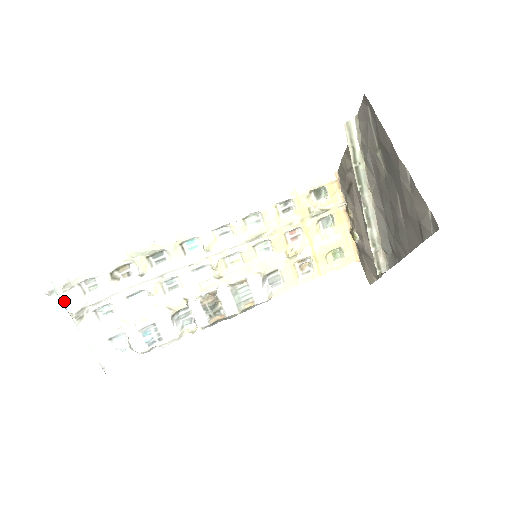
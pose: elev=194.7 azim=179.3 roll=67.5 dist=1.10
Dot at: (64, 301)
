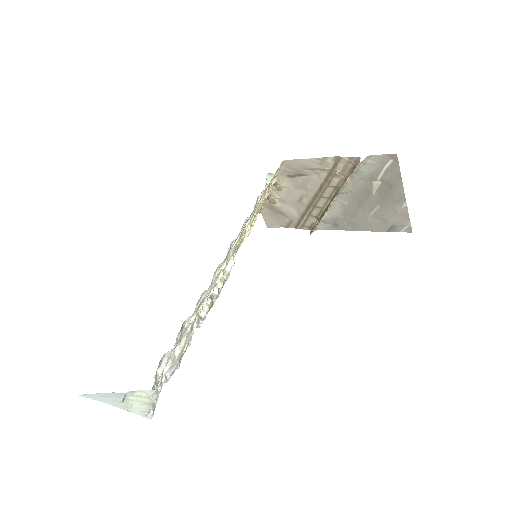
Dot at: (152, 395)
